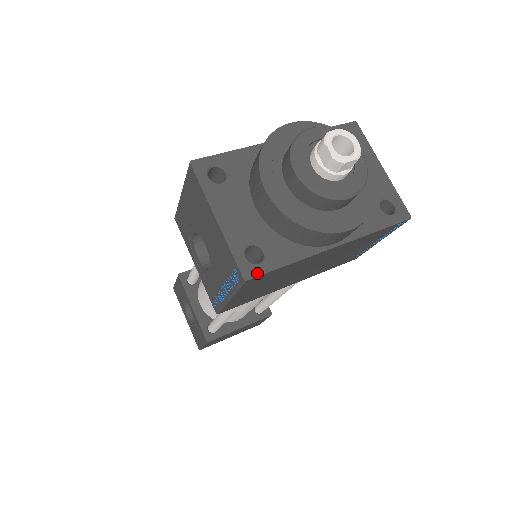
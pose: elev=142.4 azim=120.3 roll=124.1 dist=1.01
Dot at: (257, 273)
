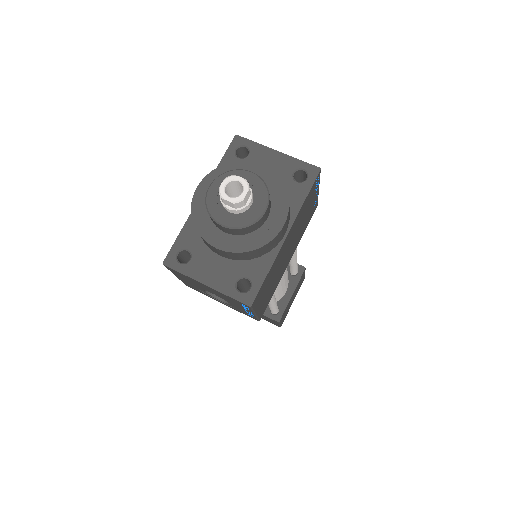
Dot at: (254, 296)
